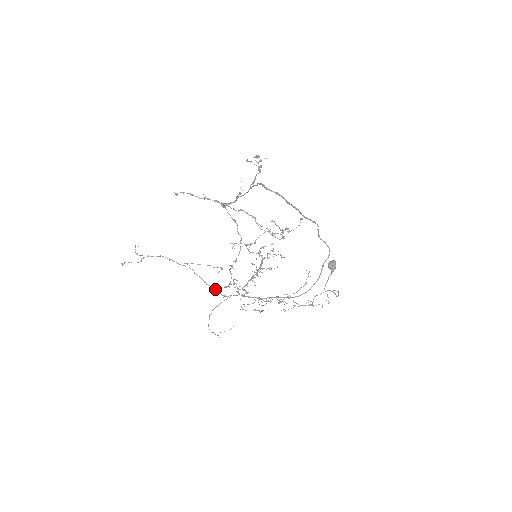
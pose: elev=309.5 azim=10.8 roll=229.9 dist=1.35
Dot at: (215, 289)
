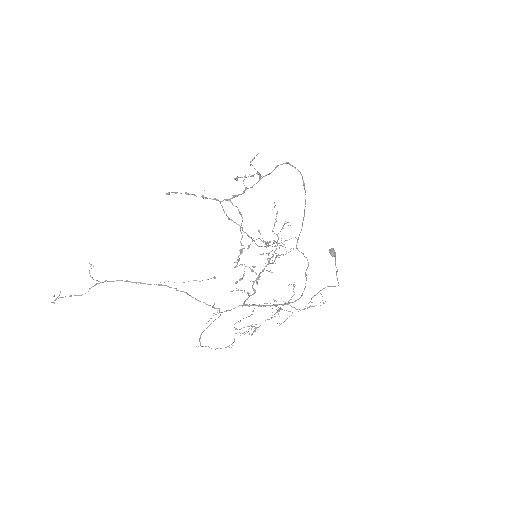
Dot at: occluded
